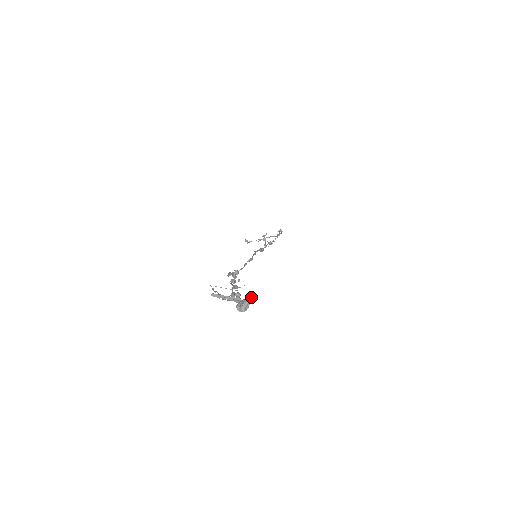
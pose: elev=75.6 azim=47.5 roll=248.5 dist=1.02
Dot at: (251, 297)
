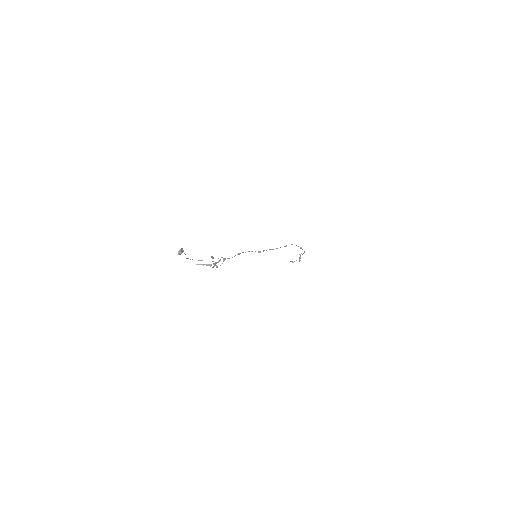
Dot at: (181, 248)
